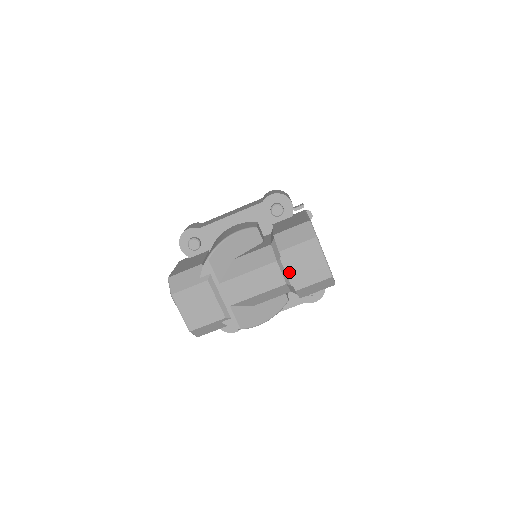
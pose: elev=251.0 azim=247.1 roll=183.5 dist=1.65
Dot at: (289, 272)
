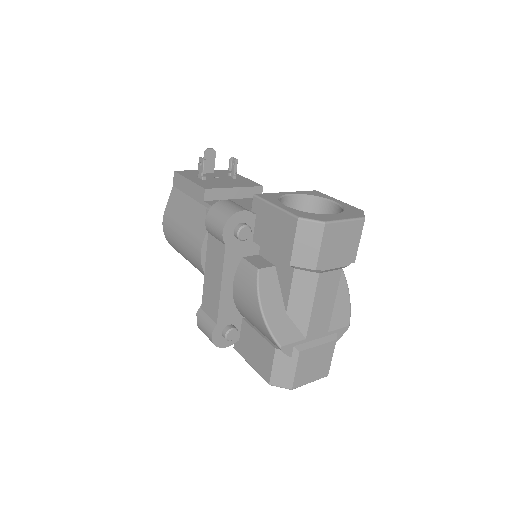
Dot at: (337, 265)
